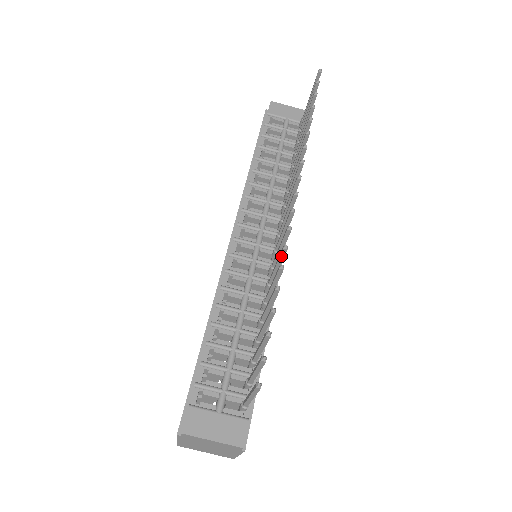
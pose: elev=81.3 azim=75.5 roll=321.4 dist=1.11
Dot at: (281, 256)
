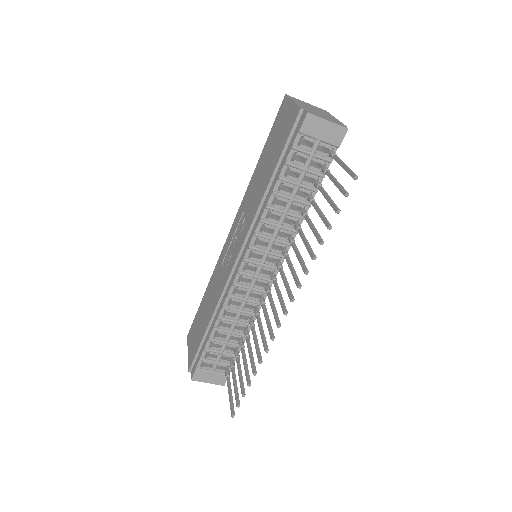
Dot at: (264, 345)
